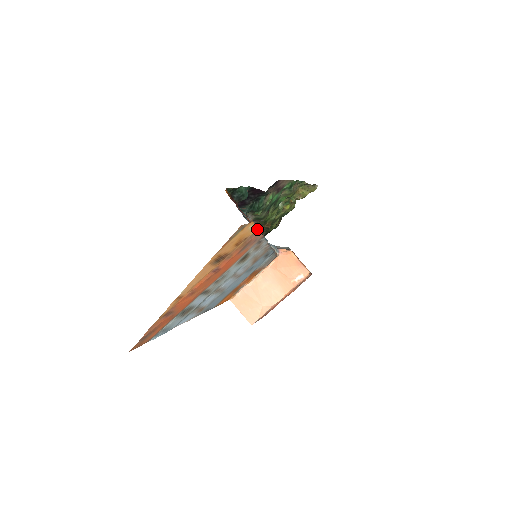
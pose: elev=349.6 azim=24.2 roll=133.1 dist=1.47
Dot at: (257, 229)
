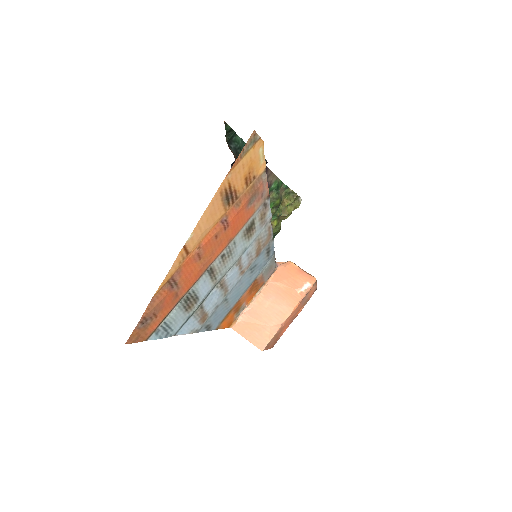
Dot at: (265, 167)
